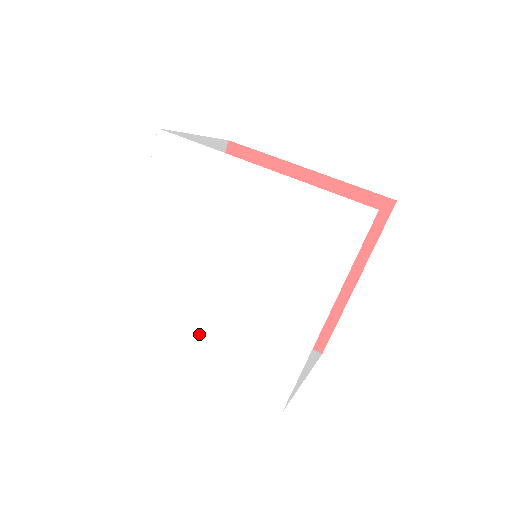
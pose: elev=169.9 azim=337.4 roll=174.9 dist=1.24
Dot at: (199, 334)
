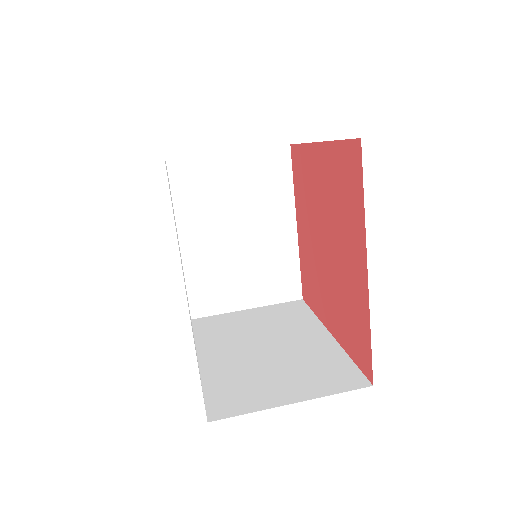
Dot at: occluded
